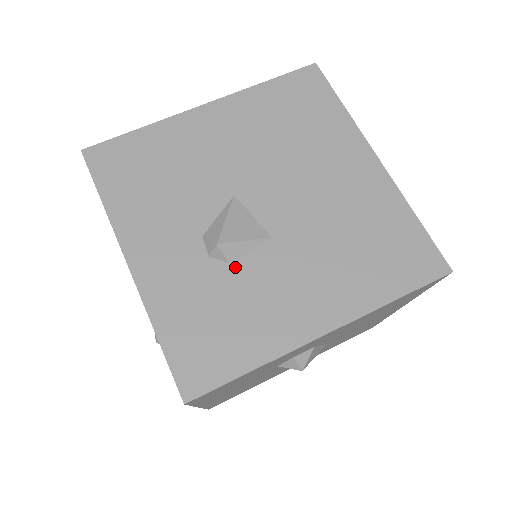
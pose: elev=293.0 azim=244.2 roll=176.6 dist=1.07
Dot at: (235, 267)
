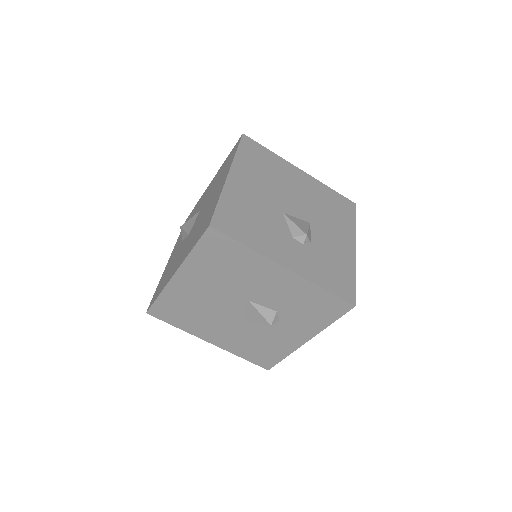
Dot at: (314, 243)
